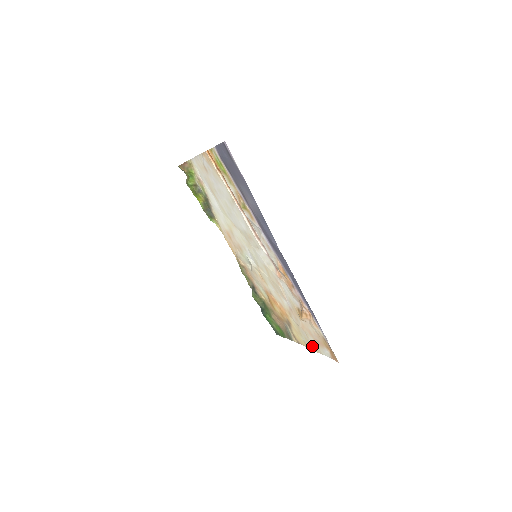
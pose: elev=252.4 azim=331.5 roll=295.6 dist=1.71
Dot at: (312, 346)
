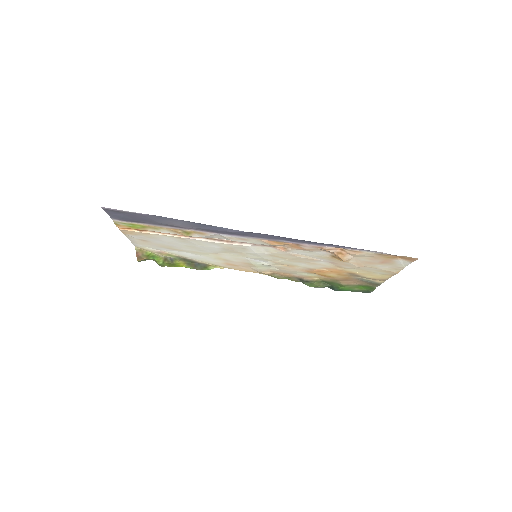
Dot at: (390, 271)
